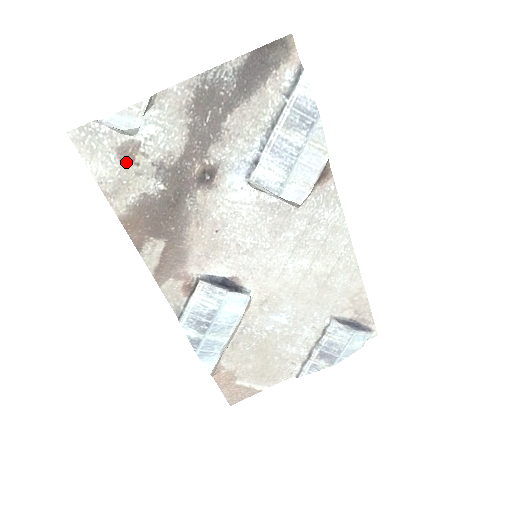
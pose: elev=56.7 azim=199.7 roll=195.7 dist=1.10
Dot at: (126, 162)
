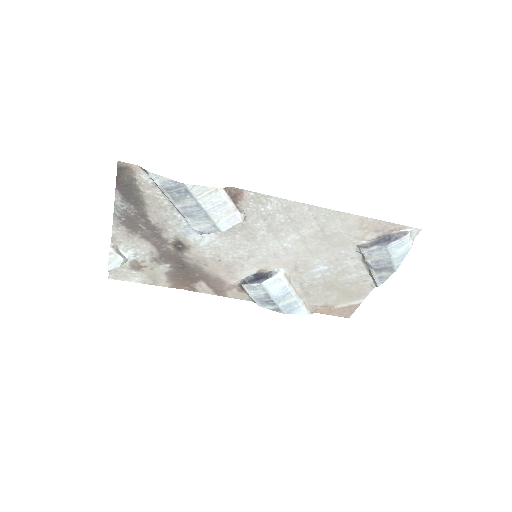
Dot at: (141, 269)
